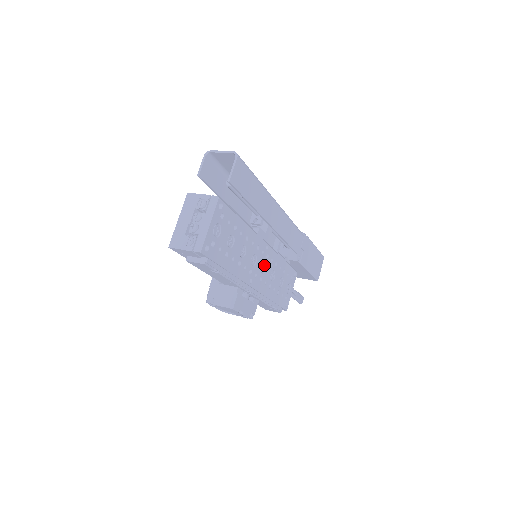
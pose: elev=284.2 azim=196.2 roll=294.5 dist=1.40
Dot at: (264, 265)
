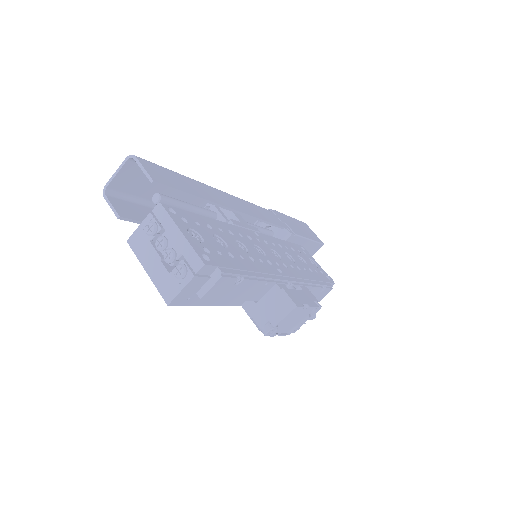
Dot at: (272, 252)
